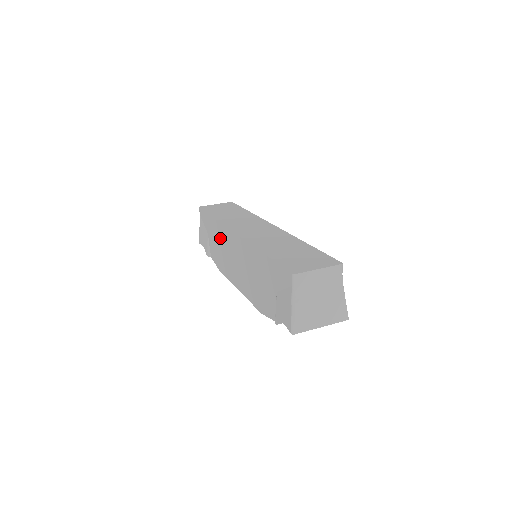
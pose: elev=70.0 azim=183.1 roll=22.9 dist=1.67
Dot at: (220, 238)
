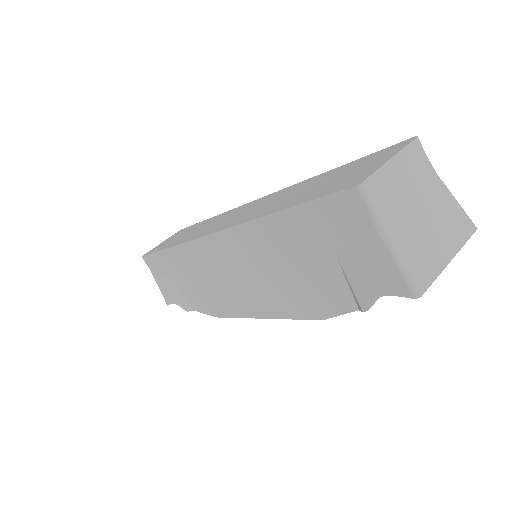
Dot at: (191, 268)
